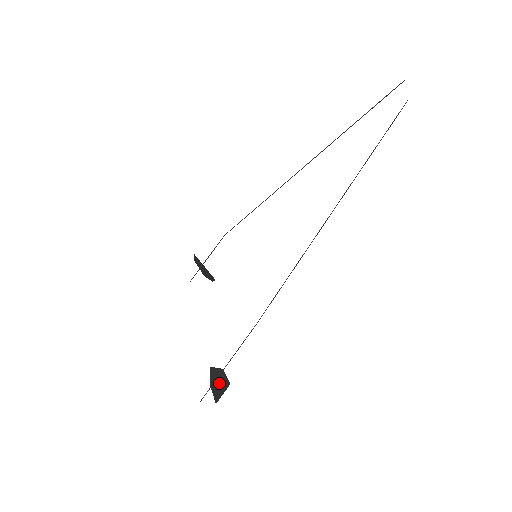
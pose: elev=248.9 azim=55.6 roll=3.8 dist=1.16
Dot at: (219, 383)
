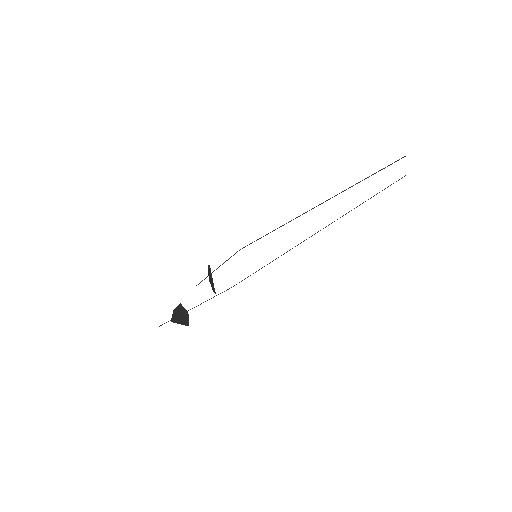
Dot at: (181, 317)
